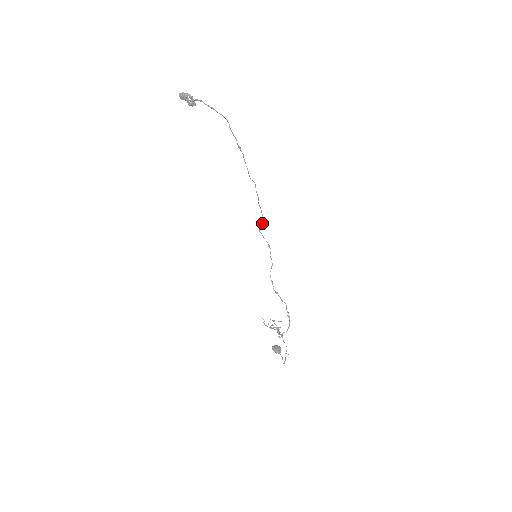
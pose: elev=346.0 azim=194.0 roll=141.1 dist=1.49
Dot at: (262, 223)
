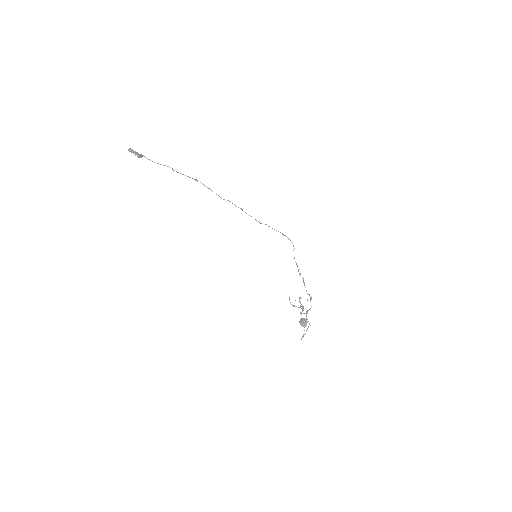
Dot at: occluded
